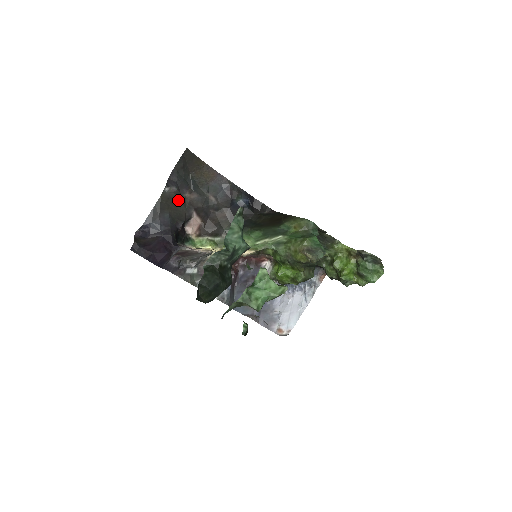
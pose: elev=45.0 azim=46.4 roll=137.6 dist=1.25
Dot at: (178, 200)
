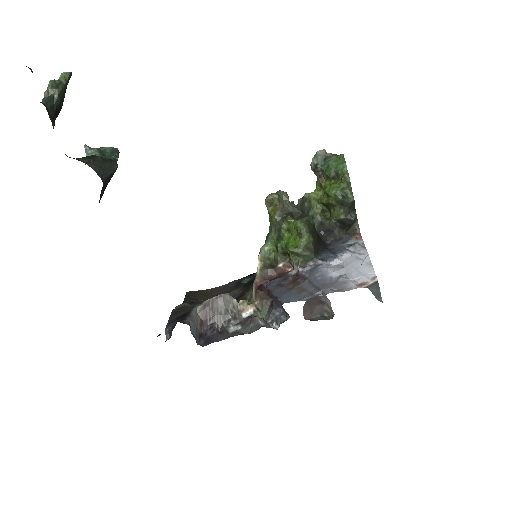
Dot at: (191, 307)
